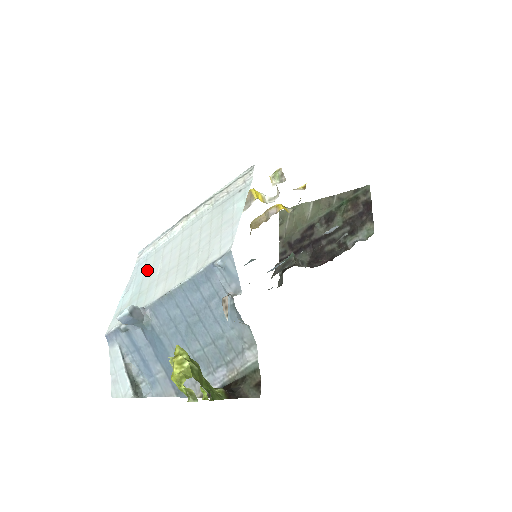
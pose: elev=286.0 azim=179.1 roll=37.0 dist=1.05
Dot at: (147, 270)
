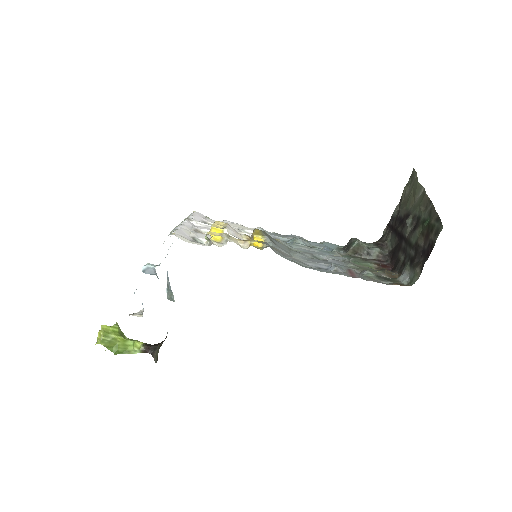
Dot at: occluded
